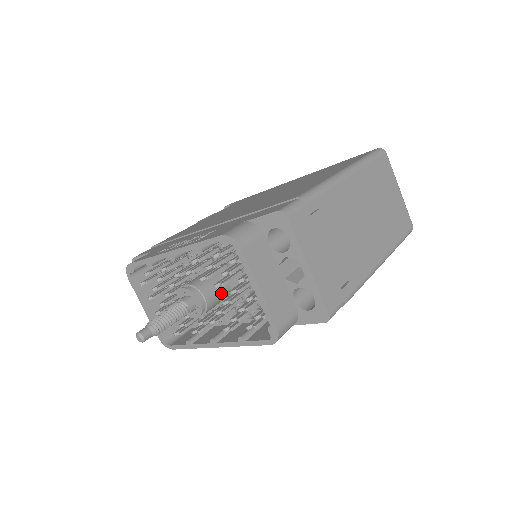
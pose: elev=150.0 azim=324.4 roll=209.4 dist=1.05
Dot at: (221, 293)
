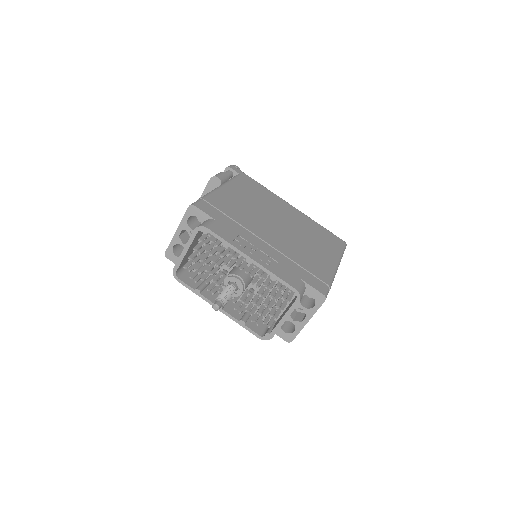
Dot at: occluded
